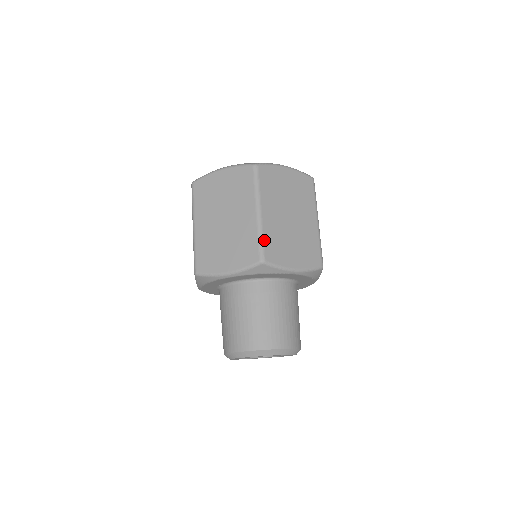
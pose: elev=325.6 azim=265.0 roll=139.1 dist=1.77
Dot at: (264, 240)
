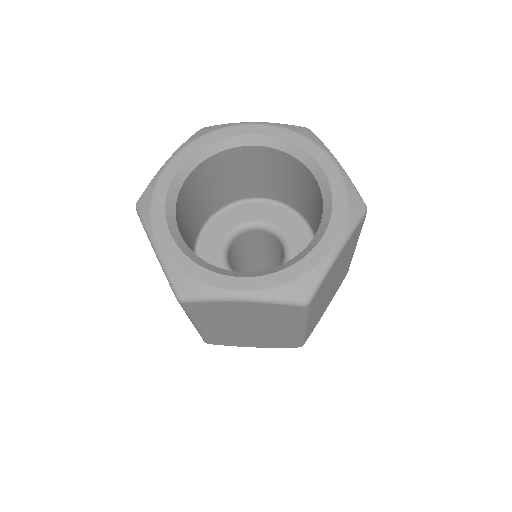
Dot at: occluded
